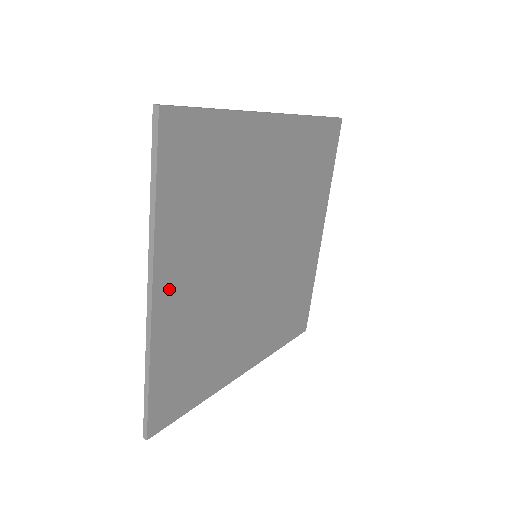
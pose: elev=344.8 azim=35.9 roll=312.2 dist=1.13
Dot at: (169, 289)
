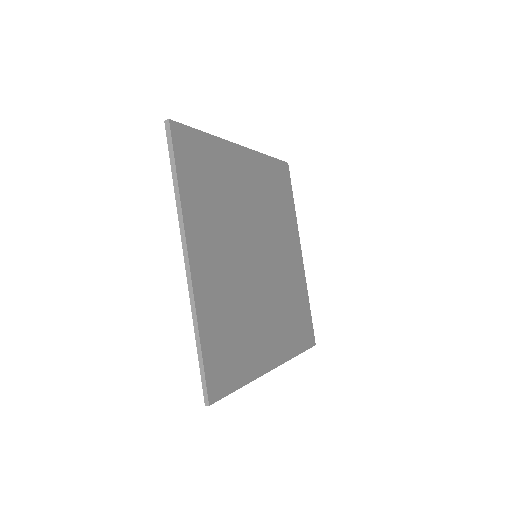
Dot at: (199, 259)
